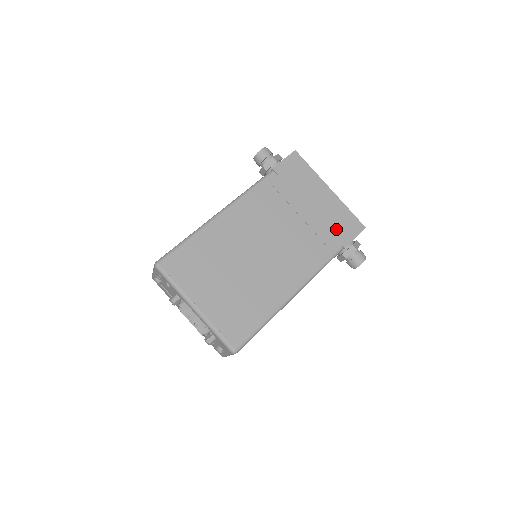
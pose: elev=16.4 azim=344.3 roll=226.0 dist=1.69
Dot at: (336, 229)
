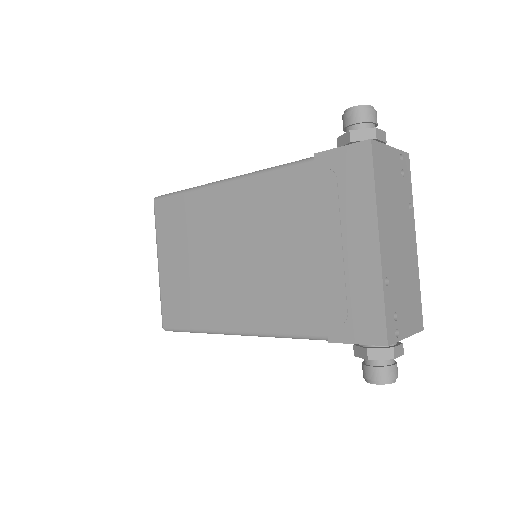
Dot at: (337, 307)
